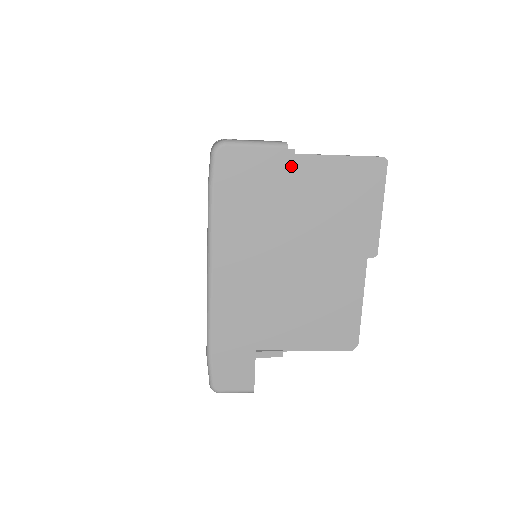
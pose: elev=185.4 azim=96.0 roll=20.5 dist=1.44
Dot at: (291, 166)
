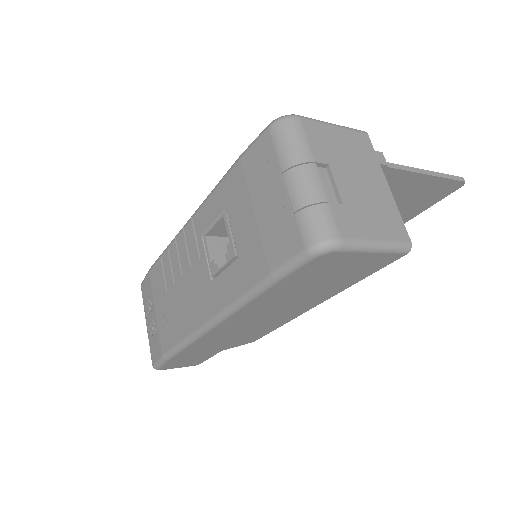
Dot at: occluded
